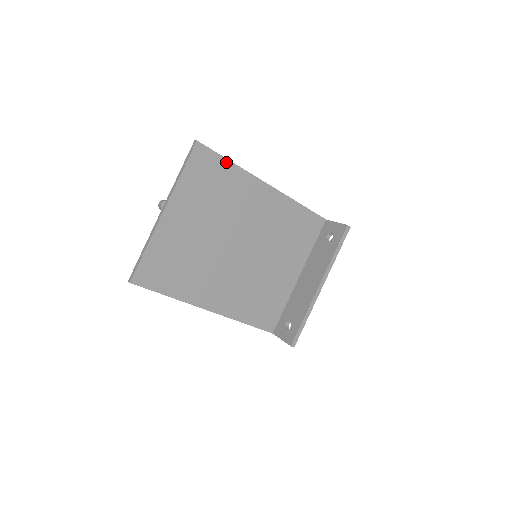
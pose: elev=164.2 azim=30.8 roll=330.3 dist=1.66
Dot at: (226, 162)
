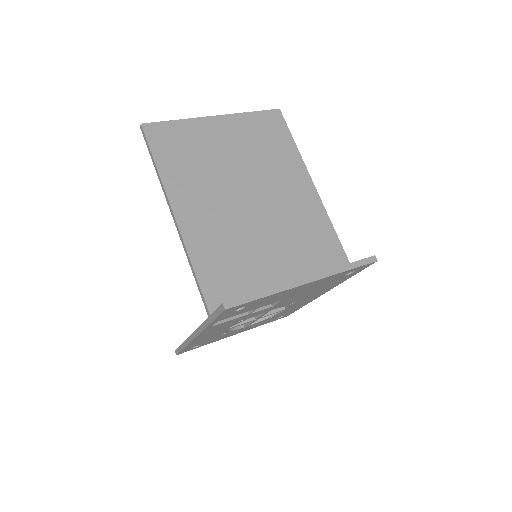
Dot at: (291, 139)
